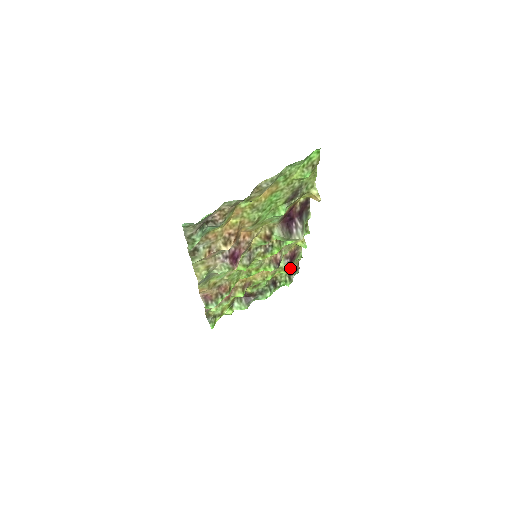
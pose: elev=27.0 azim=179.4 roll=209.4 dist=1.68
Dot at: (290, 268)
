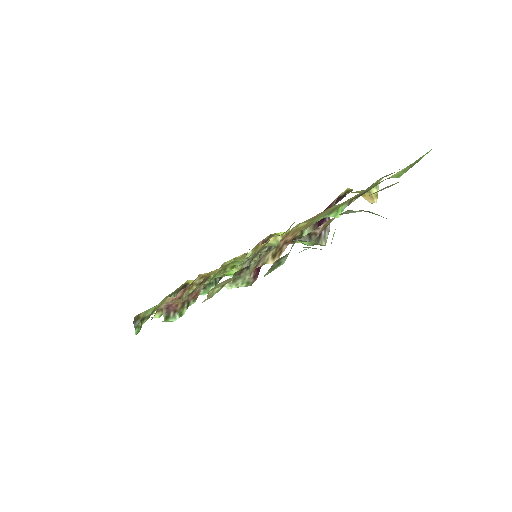
Dot at: occluded
